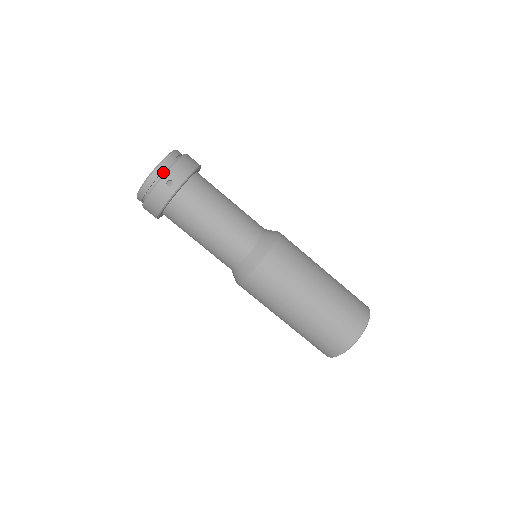
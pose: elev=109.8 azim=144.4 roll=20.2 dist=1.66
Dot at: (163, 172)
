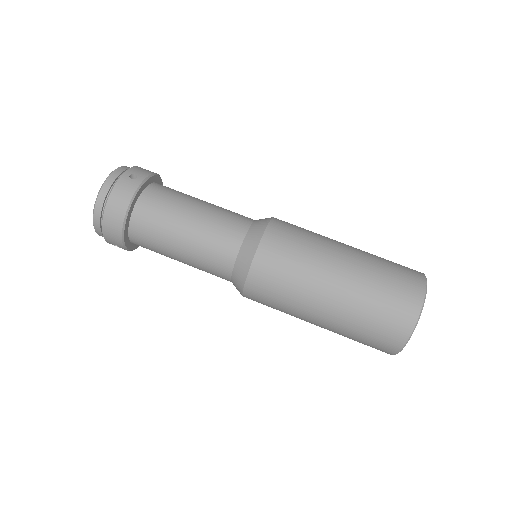
Dot at: occluded
